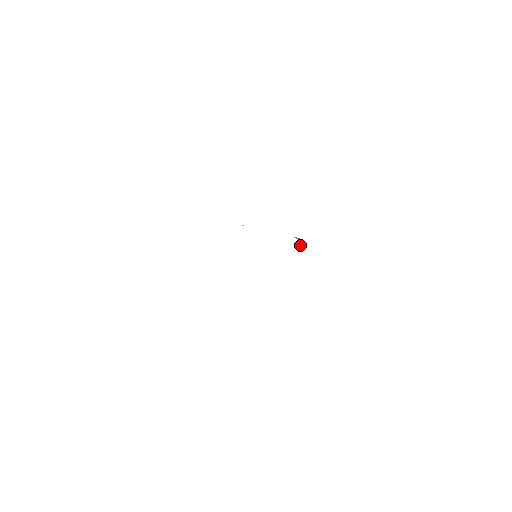
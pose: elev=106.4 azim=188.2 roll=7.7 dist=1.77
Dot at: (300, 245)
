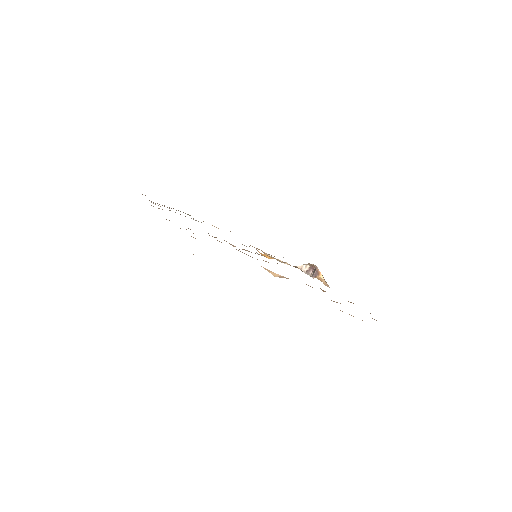
Dot at: (314, 272)
